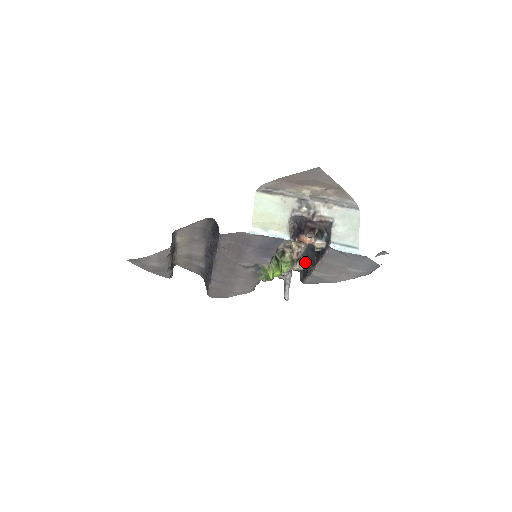
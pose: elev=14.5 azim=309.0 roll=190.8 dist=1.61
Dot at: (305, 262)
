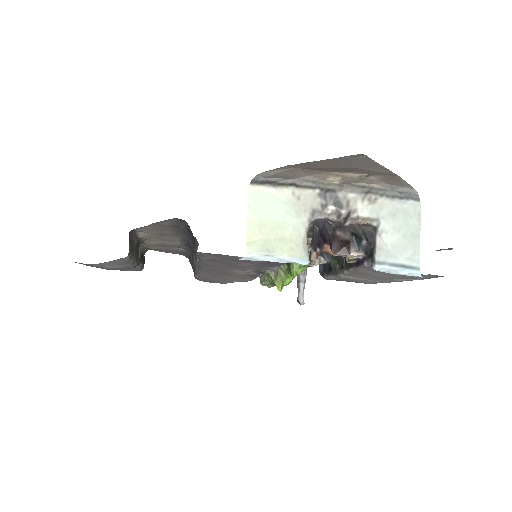
Dot at: (327, 257)
